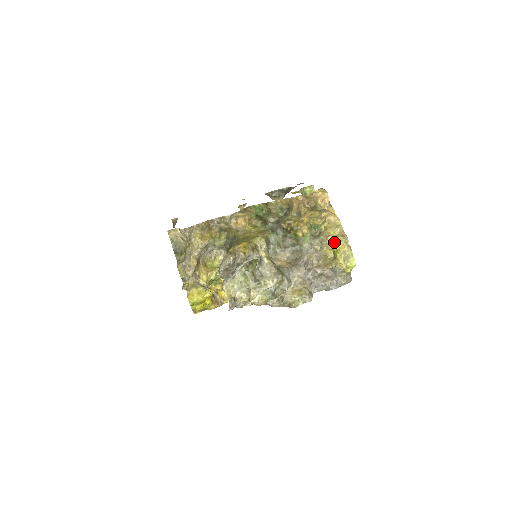
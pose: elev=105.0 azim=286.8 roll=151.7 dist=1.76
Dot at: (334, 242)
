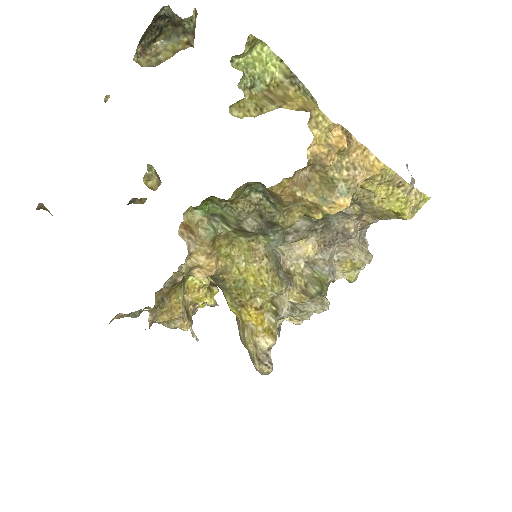
Dot at: (387, 203)
